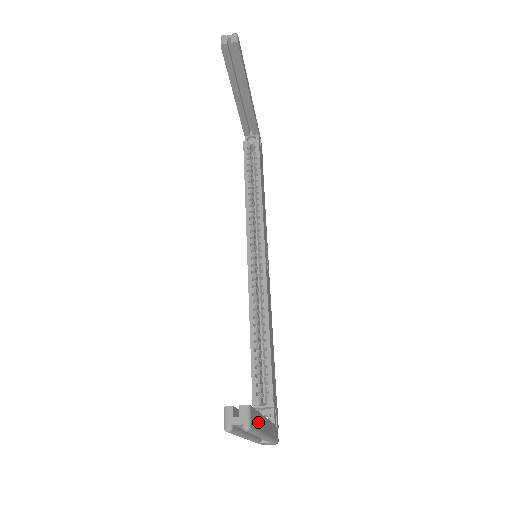
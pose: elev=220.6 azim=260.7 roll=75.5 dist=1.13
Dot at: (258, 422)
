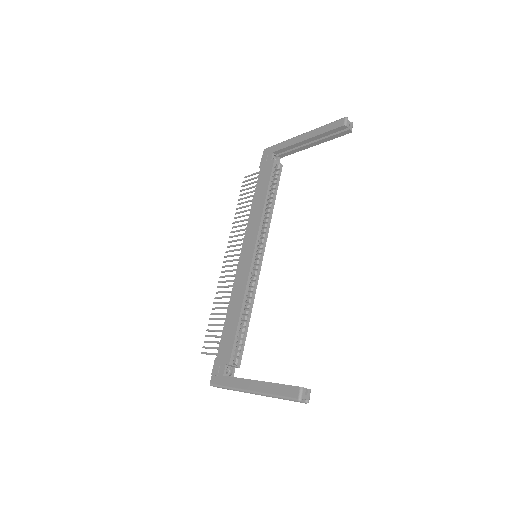
Dot at: occluded
